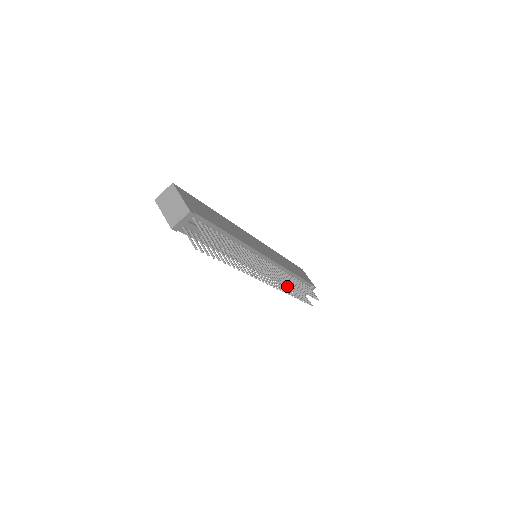
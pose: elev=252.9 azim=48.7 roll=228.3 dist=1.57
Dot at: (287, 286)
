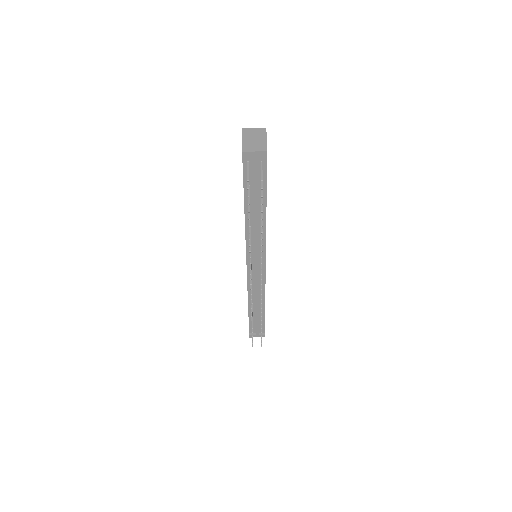
Dot at: (252, 308)
